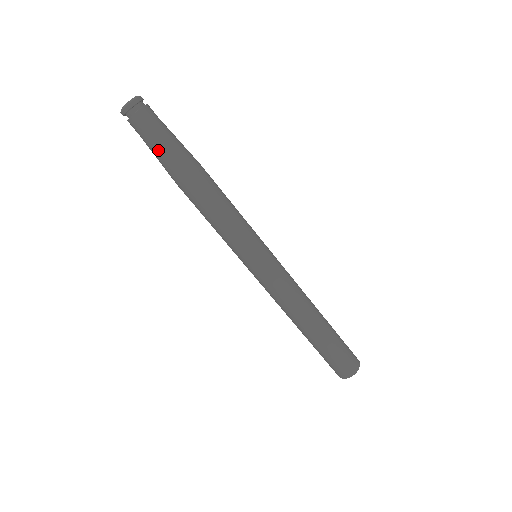
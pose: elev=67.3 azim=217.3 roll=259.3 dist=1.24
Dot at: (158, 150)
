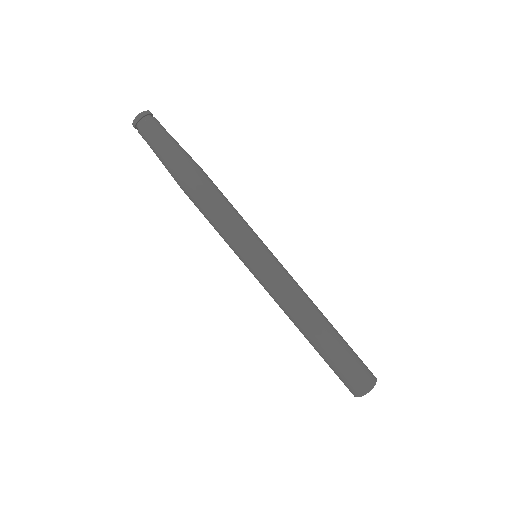
Dot at: (160, 157)
